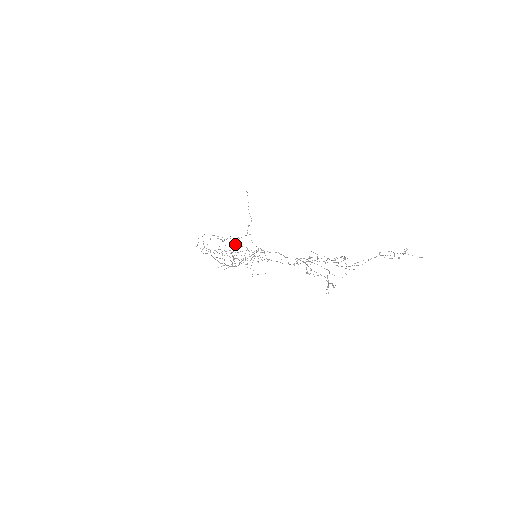
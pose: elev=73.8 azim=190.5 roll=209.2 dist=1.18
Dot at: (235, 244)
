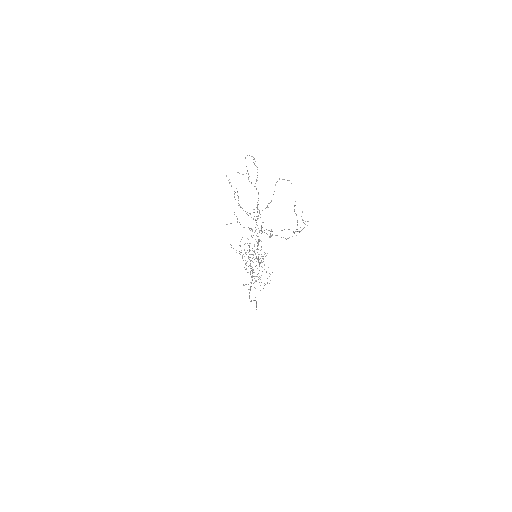
Dot at: occluded
